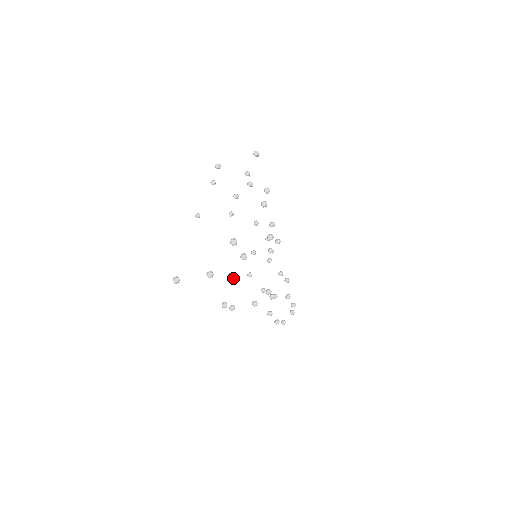
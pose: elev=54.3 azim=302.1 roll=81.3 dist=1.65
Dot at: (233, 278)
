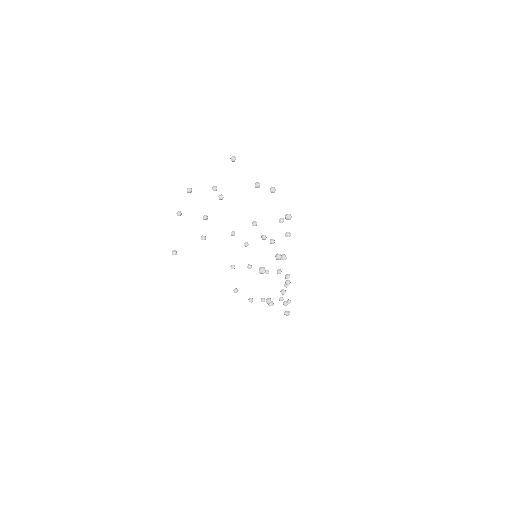
Dot at: (285, 259)
